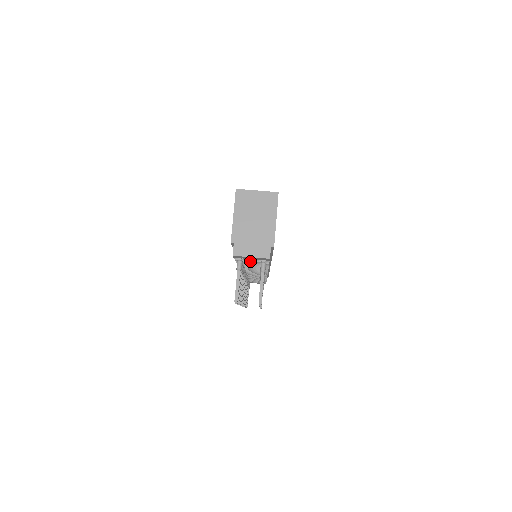
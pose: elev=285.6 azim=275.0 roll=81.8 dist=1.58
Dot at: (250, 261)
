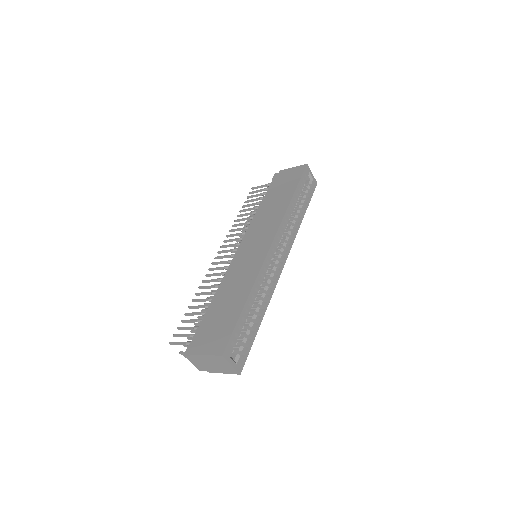
Dot at: occluded
